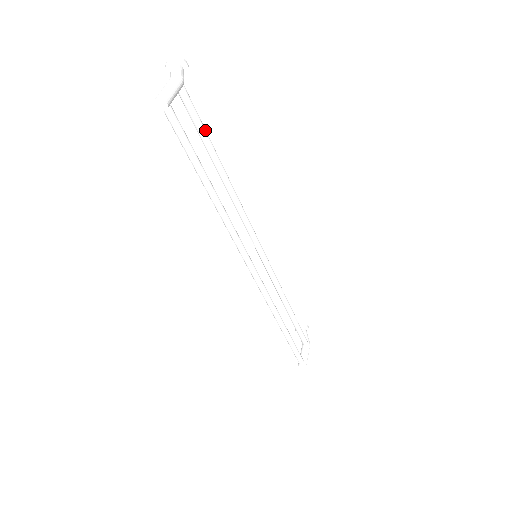
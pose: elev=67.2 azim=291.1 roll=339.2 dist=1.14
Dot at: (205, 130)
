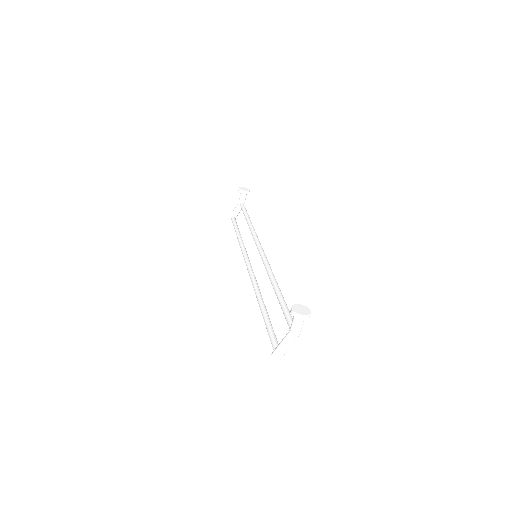
Dot at: occluded
